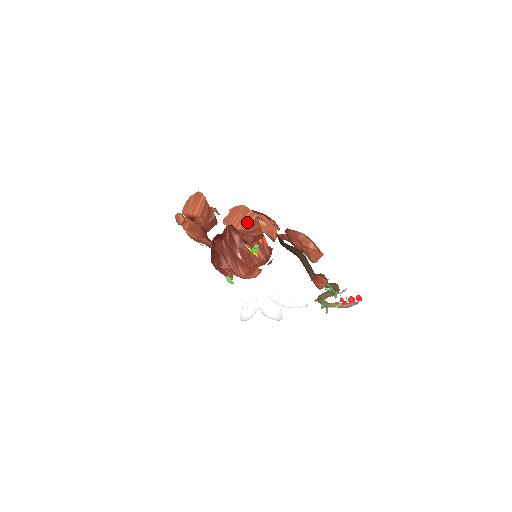
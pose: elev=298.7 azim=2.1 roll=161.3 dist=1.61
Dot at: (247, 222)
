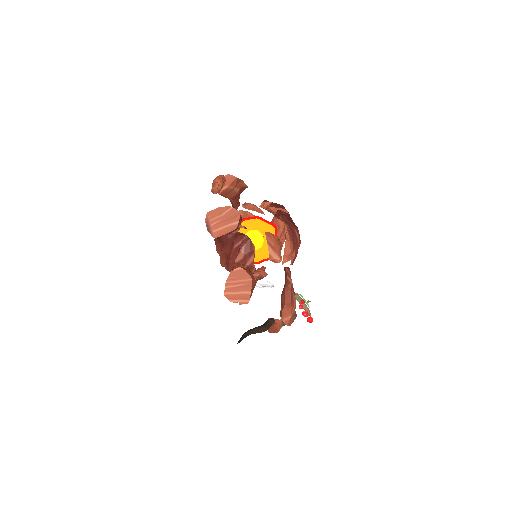
Dot at: (237, 298)
